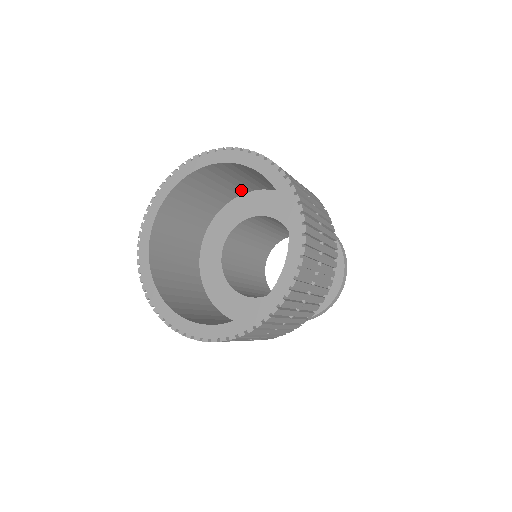
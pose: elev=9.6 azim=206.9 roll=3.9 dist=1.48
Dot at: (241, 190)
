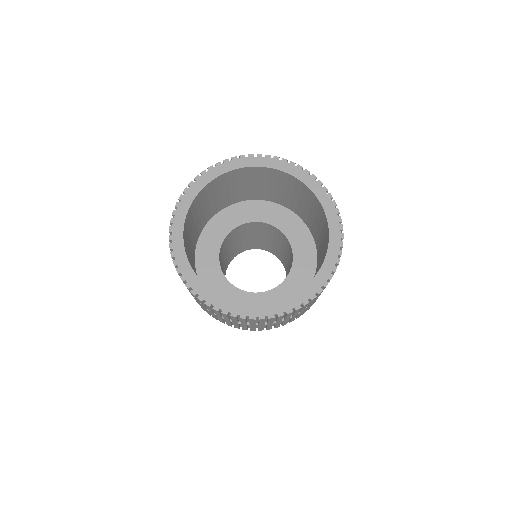
Dot at: (301, 214)
